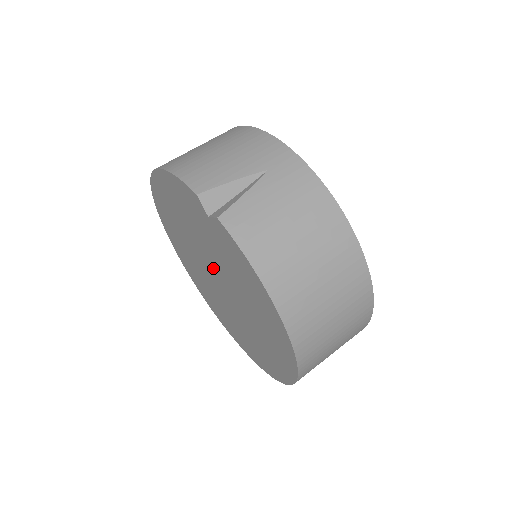
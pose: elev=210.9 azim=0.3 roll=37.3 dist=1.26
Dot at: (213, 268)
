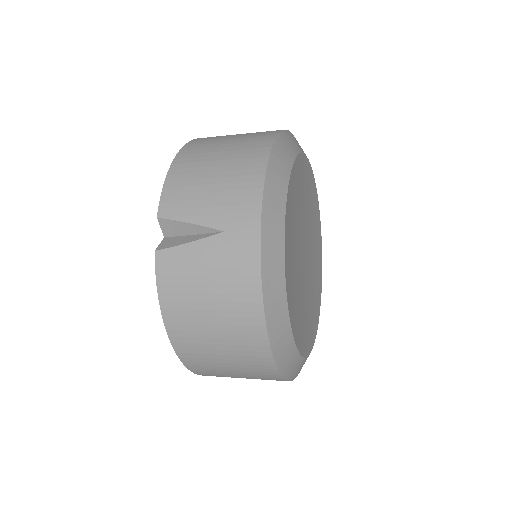
Dot at: occluded
